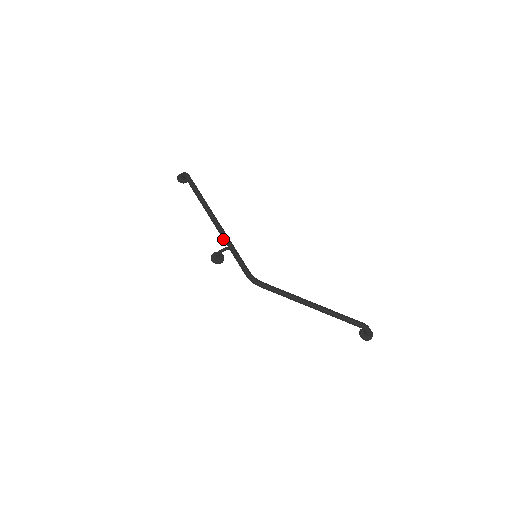
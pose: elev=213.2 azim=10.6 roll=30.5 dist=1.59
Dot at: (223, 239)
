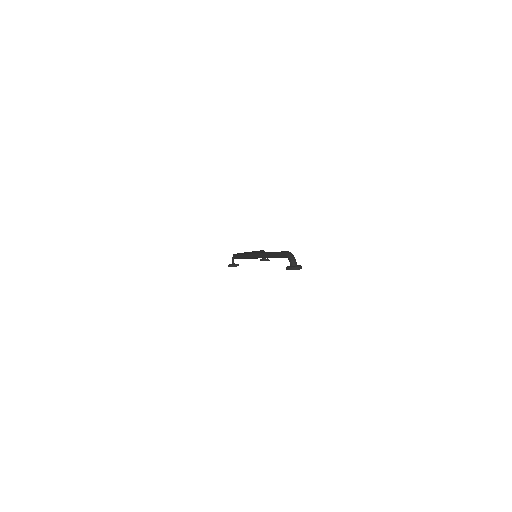
Dot at: occluded
